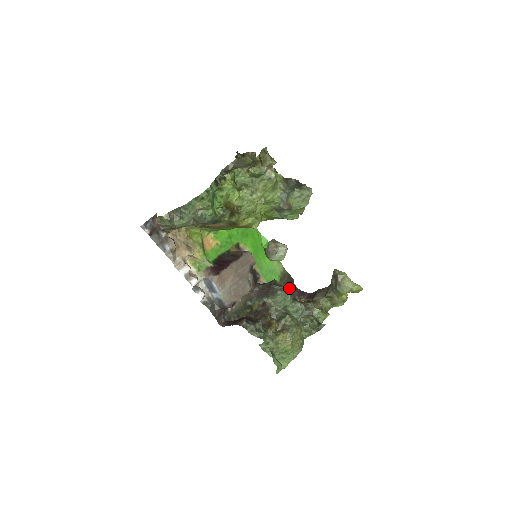
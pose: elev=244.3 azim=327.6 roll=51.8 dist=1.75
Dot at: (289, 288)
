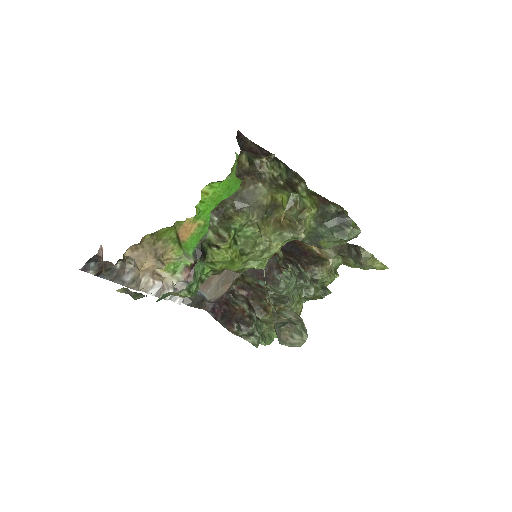
Dot at: occluded
